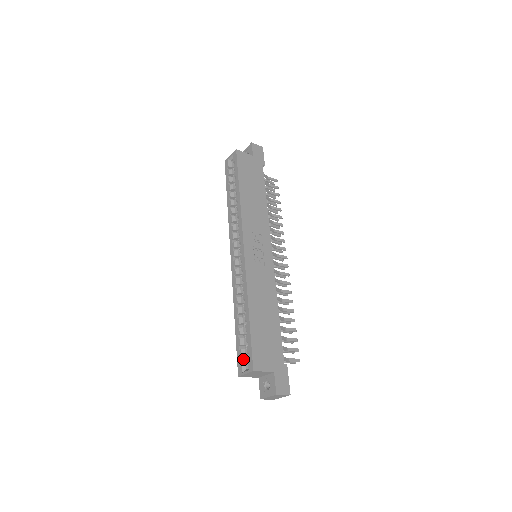
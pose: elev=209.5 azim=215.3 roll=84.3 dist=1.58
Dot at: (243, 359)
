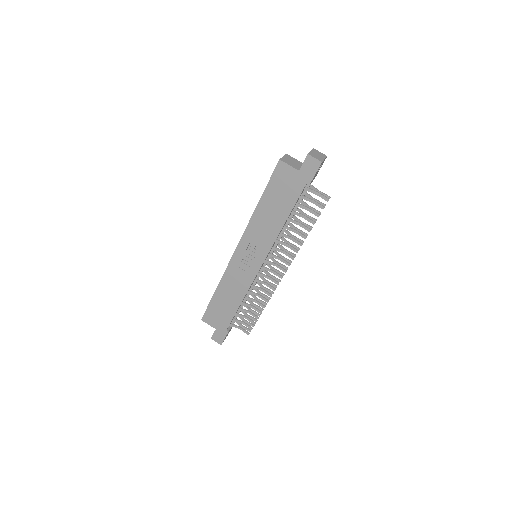
Dot at: occluded
